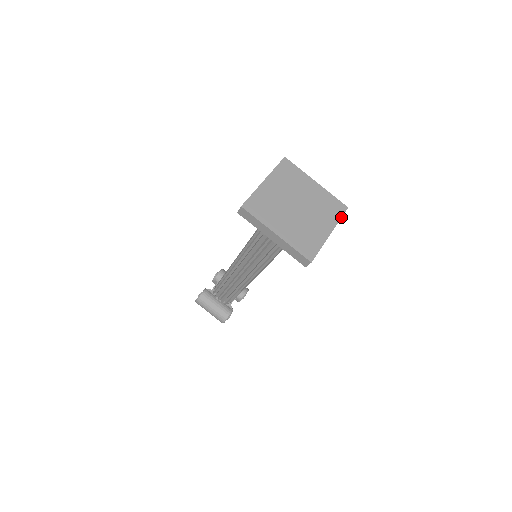
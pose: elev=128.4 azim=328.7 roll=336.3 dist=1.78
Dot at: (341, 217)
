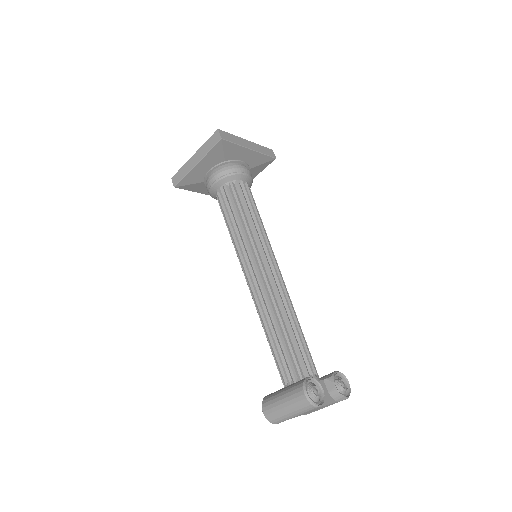
Dot at: (263, 147)
